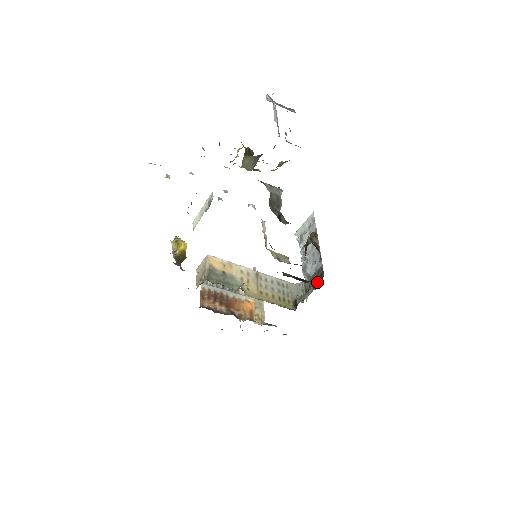
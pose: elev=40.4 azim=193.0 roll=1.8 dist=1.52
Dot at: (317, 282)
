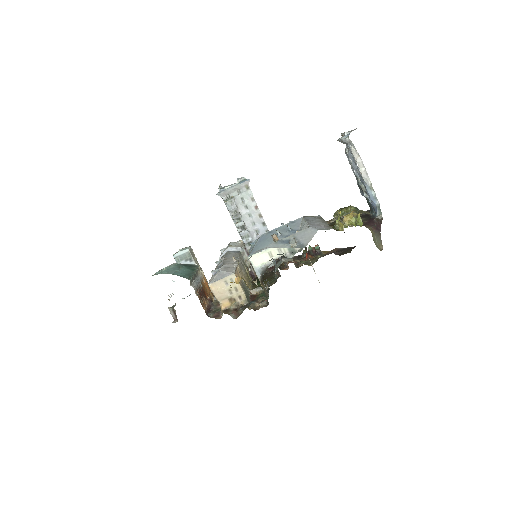
Dot at: occluded
